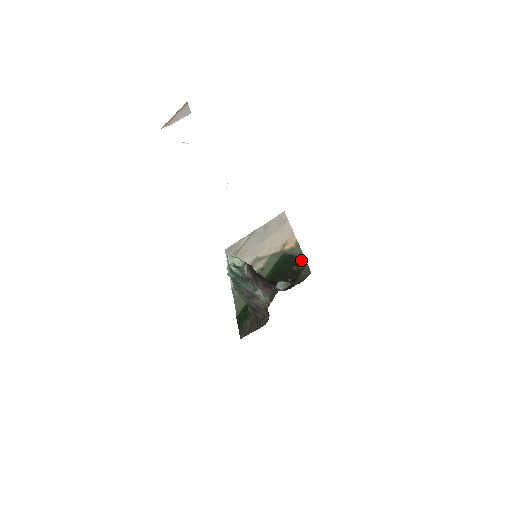
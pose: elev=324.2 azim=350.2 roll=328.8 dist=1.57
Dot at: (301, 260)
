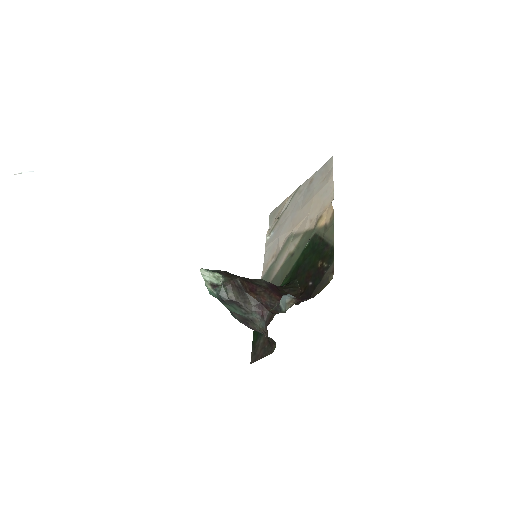
Dot at: (329, 251)
